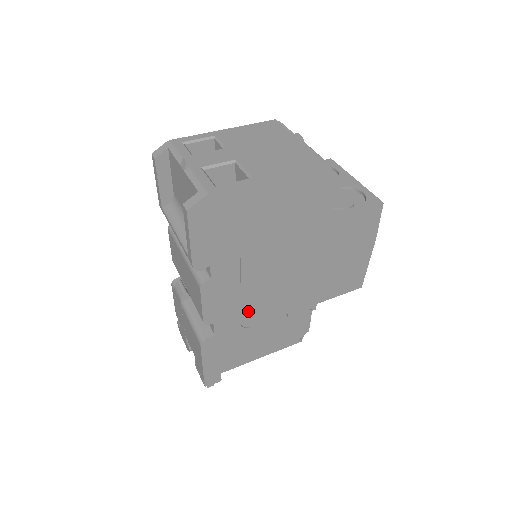
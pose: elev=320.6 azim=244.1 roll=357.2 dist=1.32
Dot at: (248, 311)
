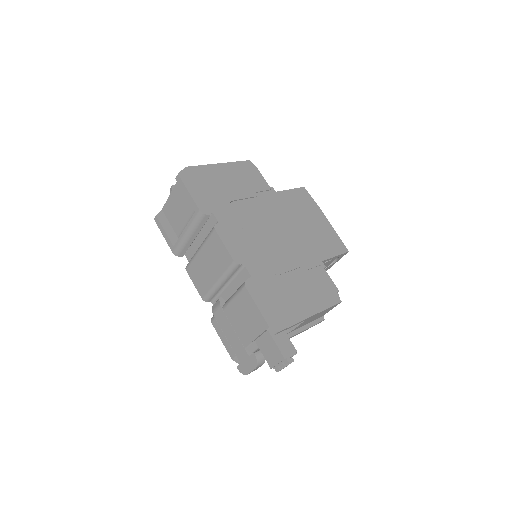
Dot at: (266, 258)
